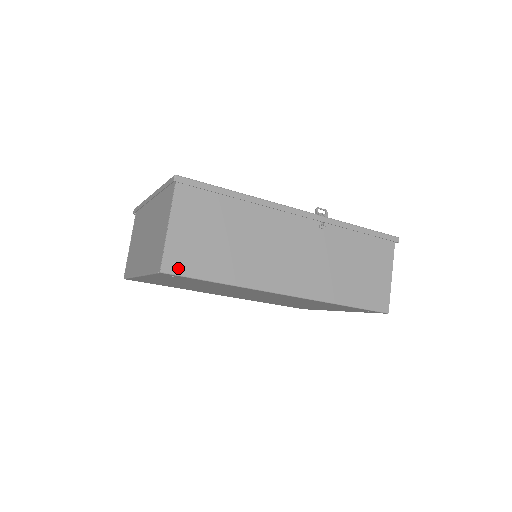
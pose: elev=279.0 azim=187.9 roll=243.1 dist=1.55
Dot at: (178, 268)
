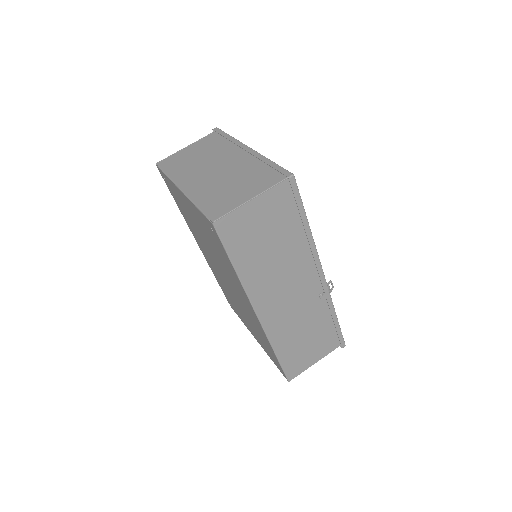
Dot at: (225, 232)
